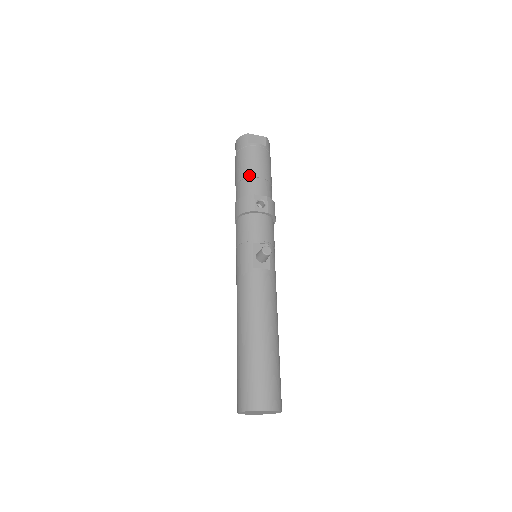
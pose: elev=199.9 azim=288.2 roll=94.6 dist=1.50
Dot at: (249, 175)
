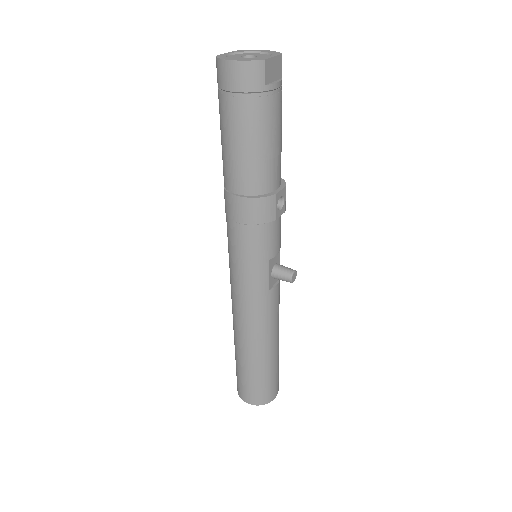
Dot at: (266, 156)
